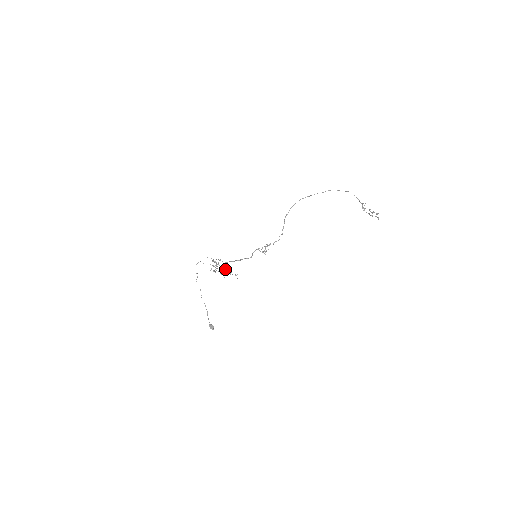
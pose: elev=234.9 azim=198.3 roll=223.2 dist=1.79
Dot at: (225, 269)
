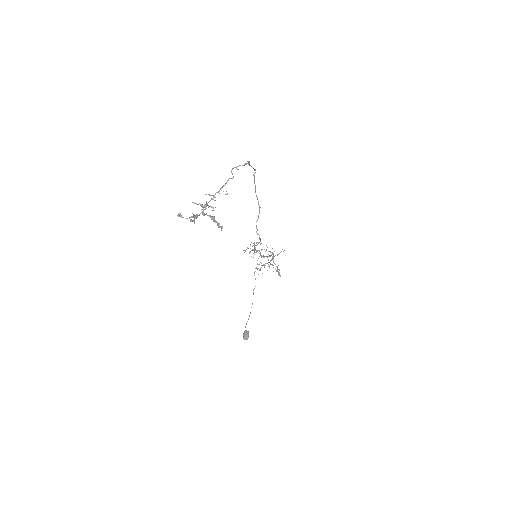
Dot at: (262, 265)
